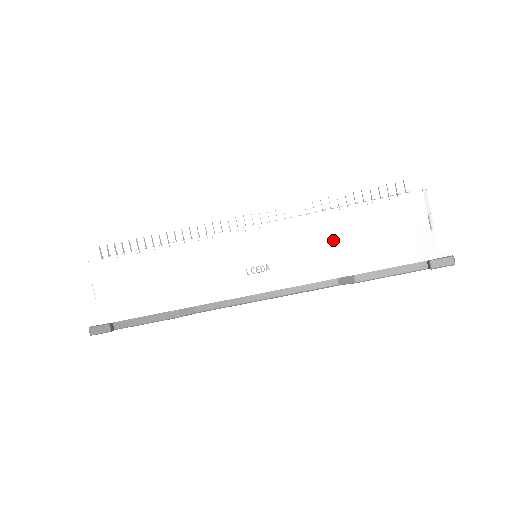
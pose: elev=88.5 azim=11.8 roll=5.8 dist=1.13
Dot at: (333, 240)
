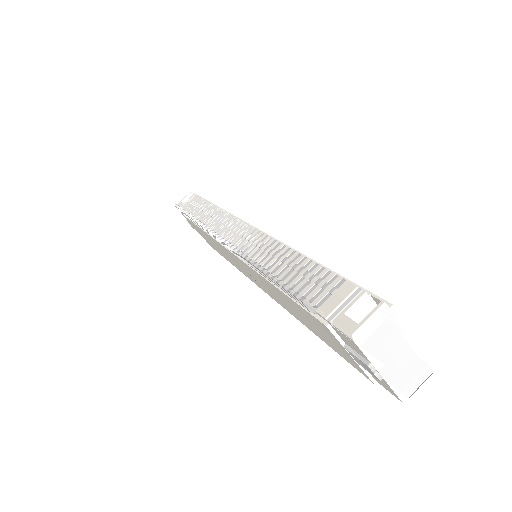
Dot at: (280, 297)
